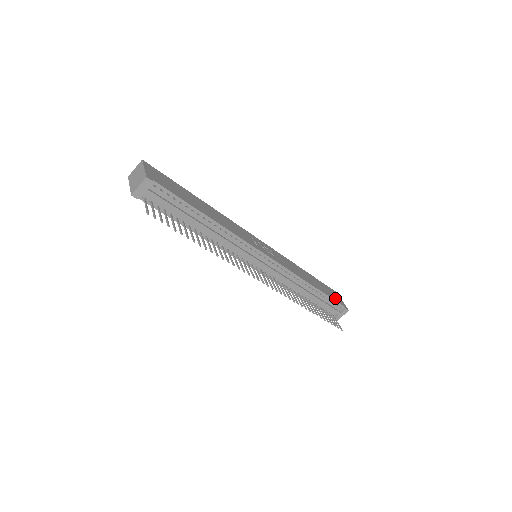
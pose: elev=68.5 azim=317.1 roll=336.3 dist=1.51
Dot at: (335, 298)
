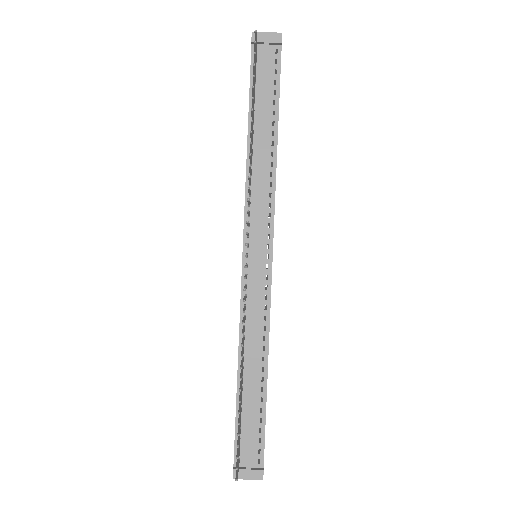
Dot at: occluded
